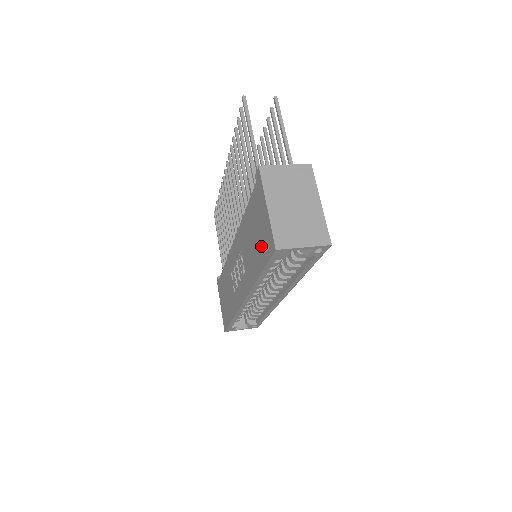
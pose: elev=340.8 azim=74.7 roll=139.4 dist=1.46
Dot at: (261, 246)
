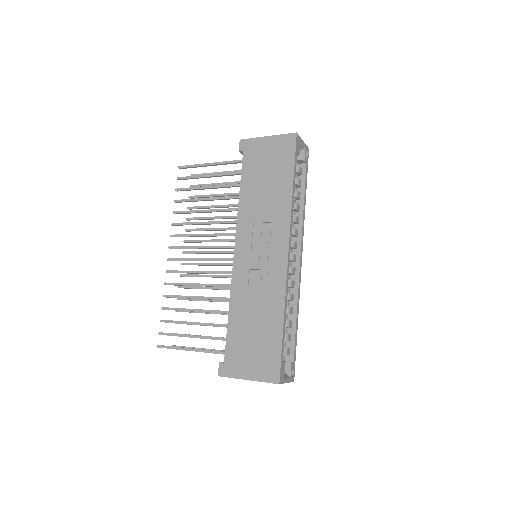
Dot at: (280, 163)
